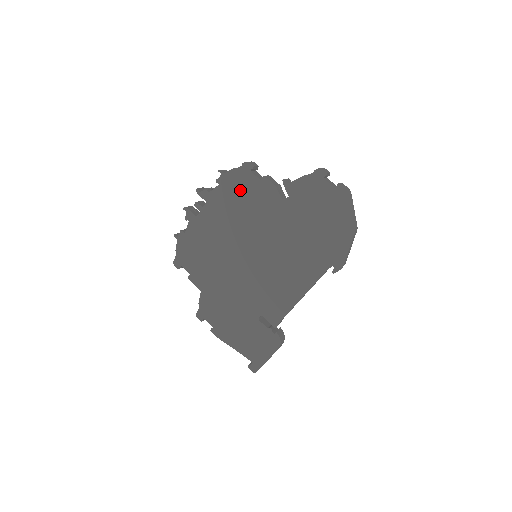
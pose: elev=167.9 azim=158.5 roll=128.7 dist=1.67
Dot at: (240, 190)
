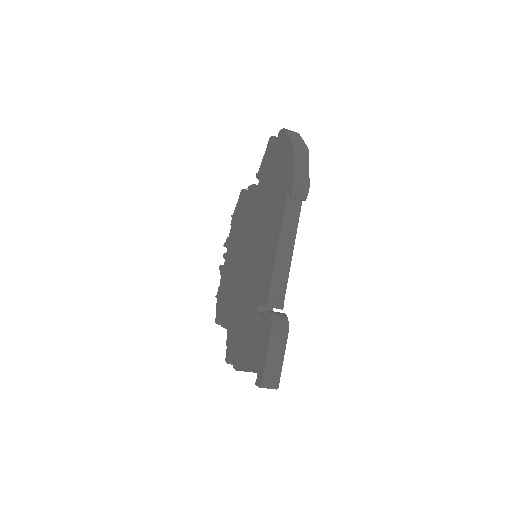
Dot at: (240, 214)
